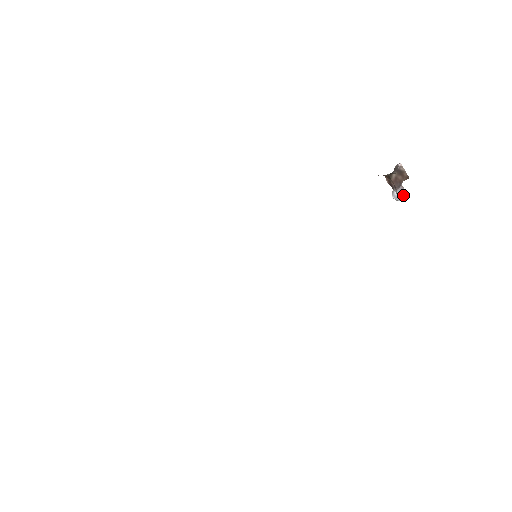
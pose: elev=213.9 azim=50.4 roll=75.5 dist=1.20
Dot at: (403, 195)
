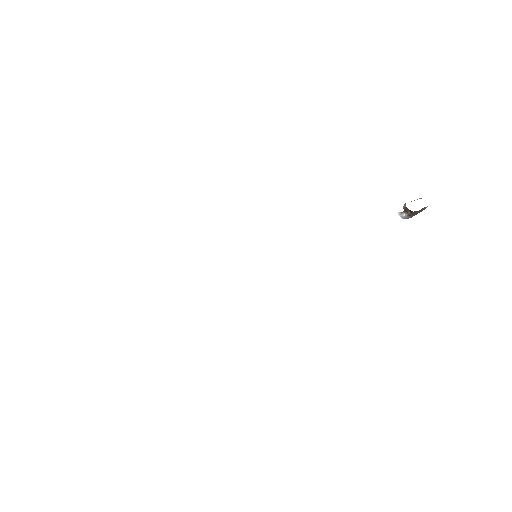
Dot at: occluded
